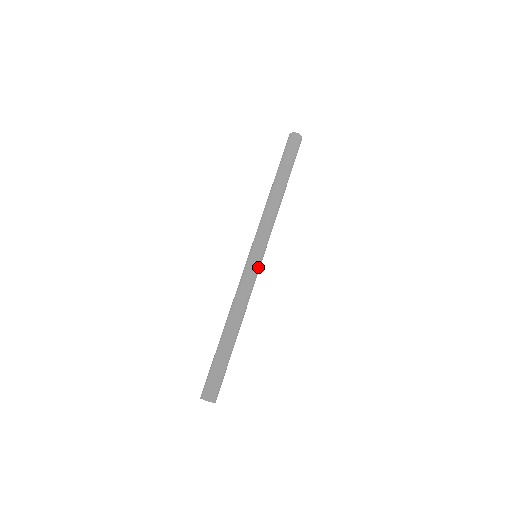
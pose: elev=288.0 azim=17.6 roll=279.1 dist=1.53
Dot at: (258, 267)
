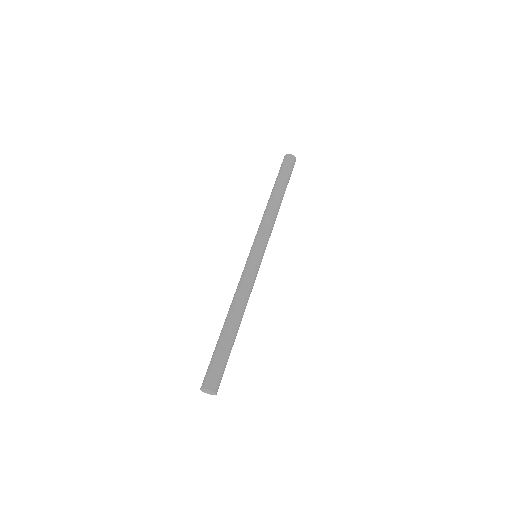
Dot at: (254, 262)
